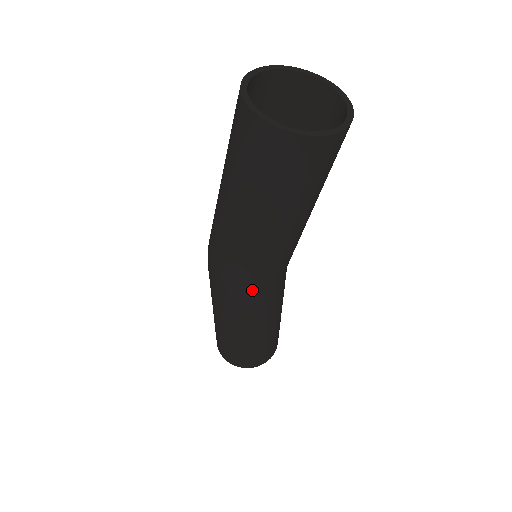
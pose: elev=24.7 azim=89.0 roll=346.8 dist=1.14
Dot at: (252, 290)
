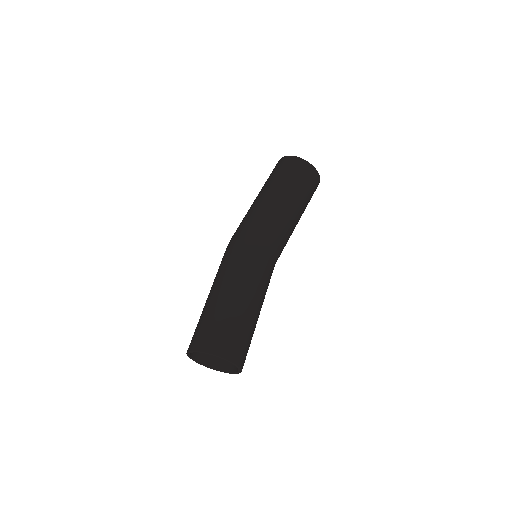
Dot at: occluded
